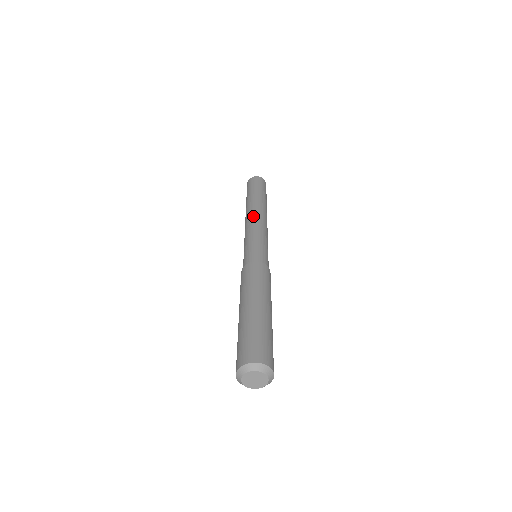
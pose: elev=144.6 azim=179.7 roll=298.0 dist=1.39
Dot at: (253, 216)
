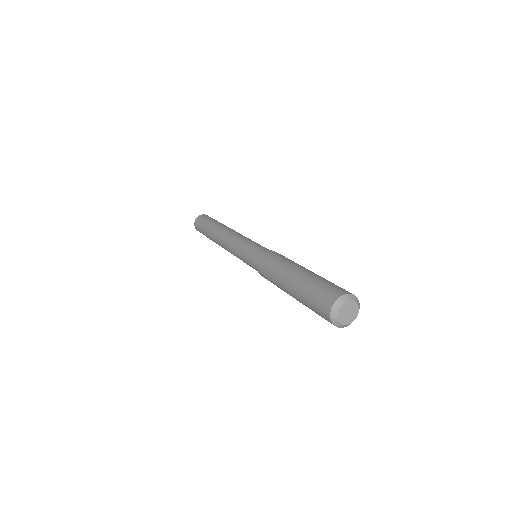
Dot at: (224, 239)
